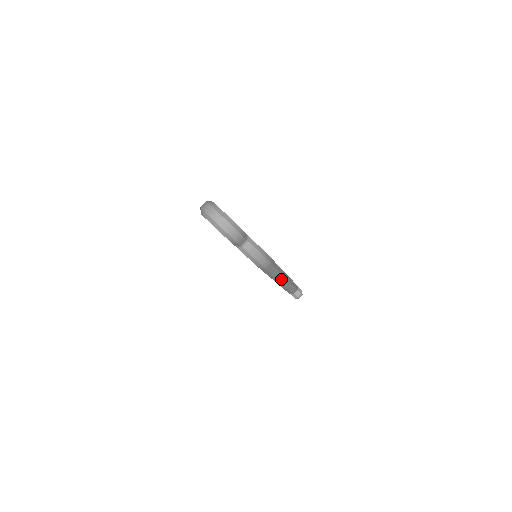
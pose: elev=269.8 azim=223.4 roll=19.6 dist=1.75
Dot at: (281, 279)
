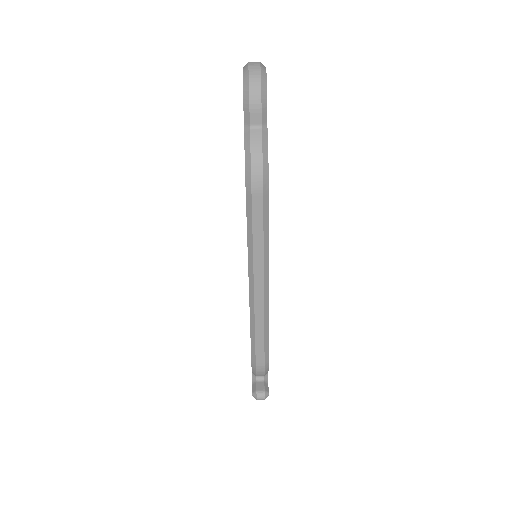
Dot at: (258, 277)
